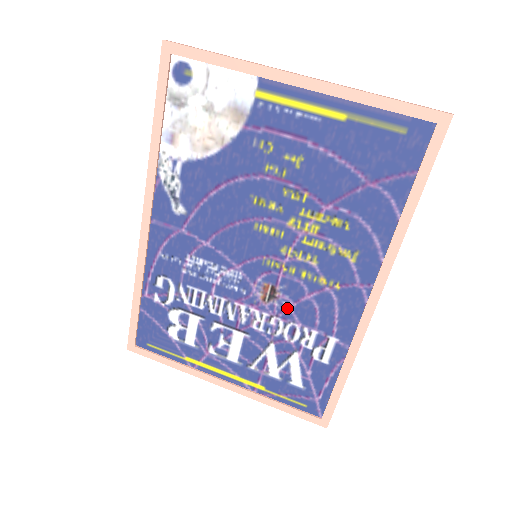
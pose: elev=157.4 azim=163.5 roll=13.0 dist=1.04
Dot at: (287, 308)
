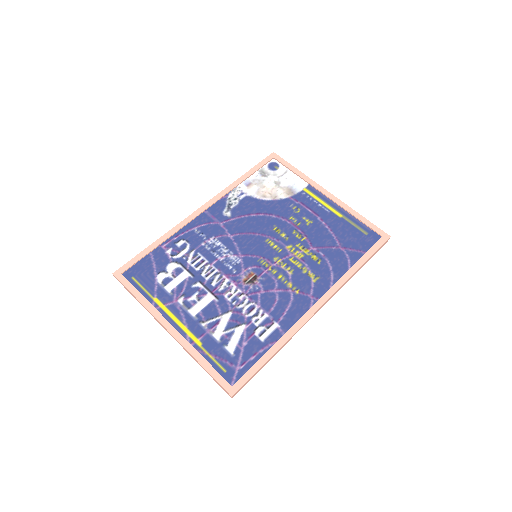
Dot at: (257, 292)
